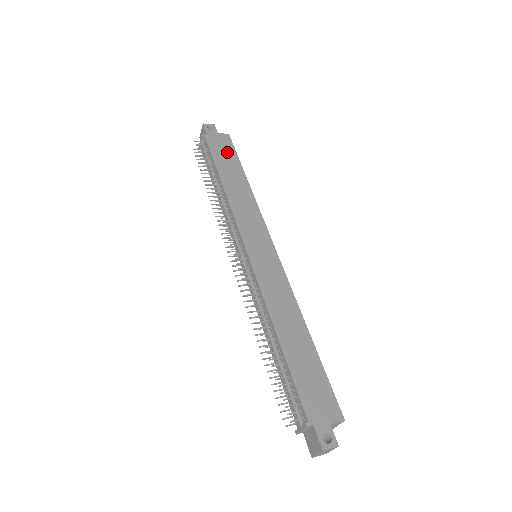
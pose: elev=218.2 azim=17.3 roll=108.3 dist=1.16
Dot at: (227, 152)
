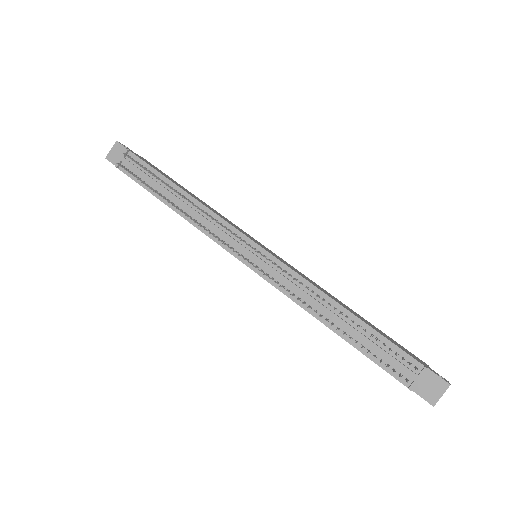
Dot at: (159, 170)
